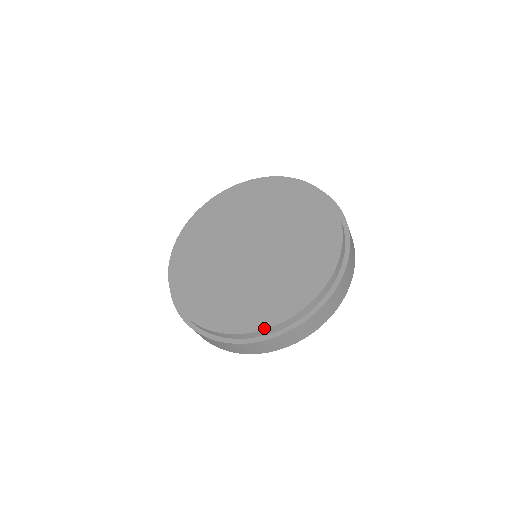
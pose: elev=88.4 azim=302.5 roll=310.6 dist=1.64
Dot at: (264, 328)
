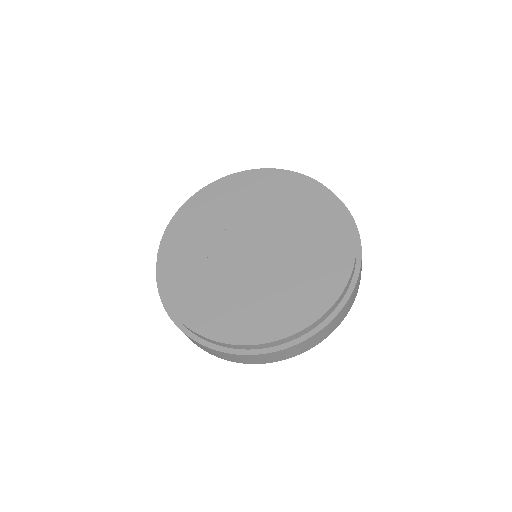
Dot at: (328, 309)
